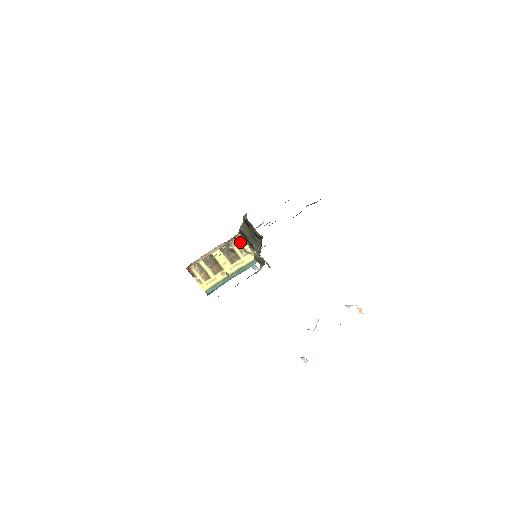
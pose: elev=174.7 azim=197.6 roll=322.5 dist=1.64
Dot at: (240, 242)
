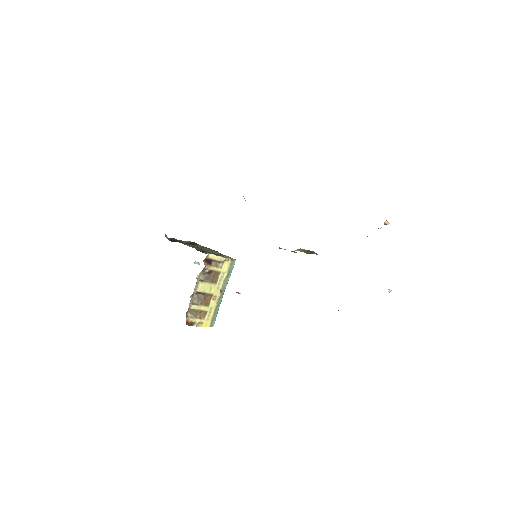
Dot at: (212, 259)
